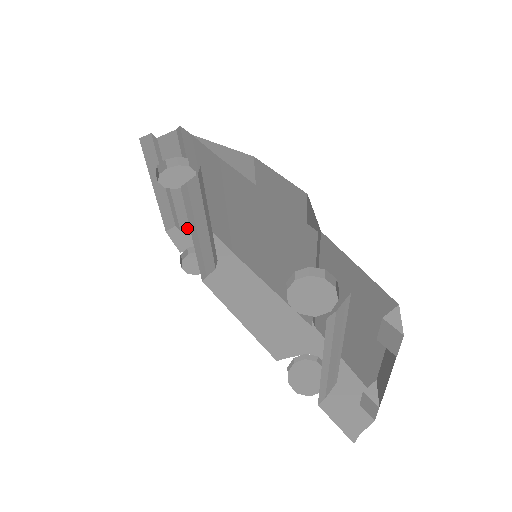
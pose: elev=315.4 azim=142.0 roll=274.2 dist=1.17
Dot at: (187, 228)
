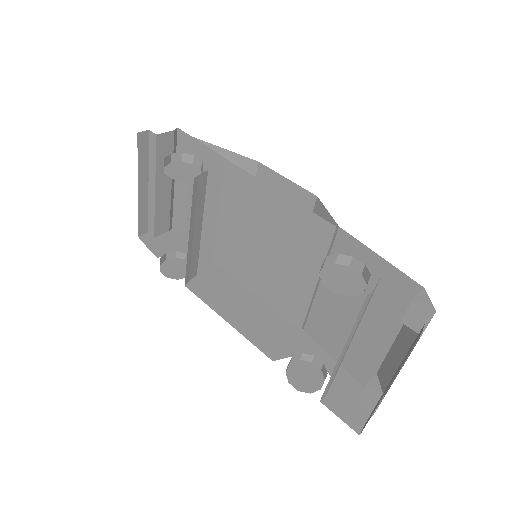
Dot at: (161, 235)
